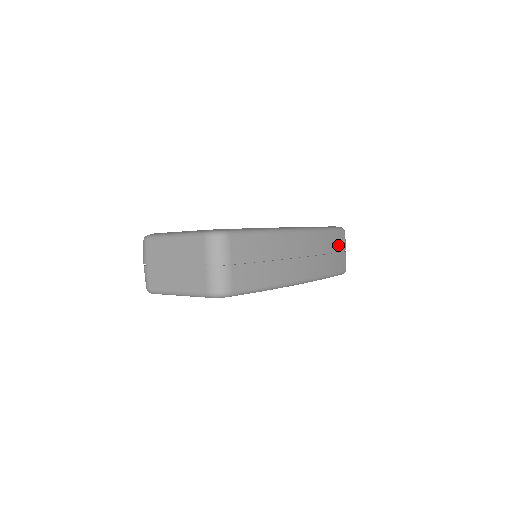
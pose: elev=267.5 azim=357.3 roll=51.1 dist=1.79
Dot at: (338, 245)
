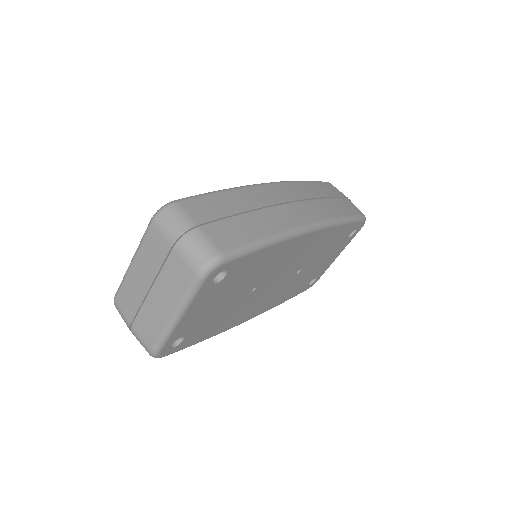
Dot at: (332, 193)
